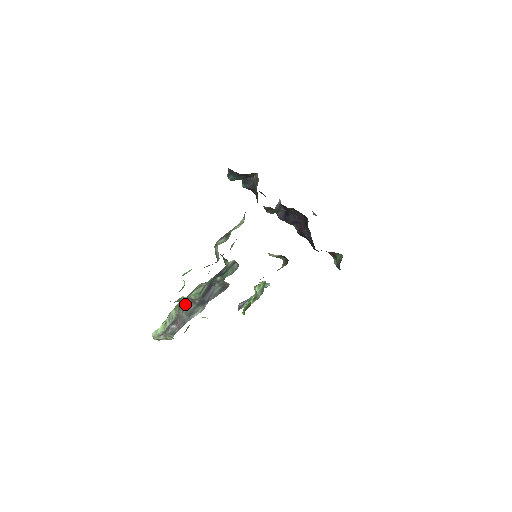
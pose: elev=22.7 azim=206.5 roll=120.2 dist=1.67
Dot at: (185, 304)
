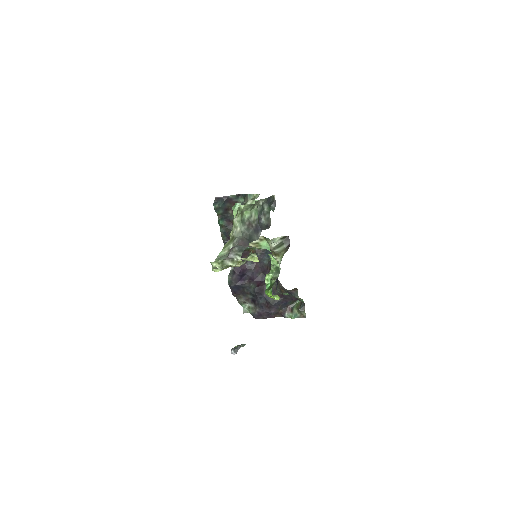
Dot at: (244, 226)
